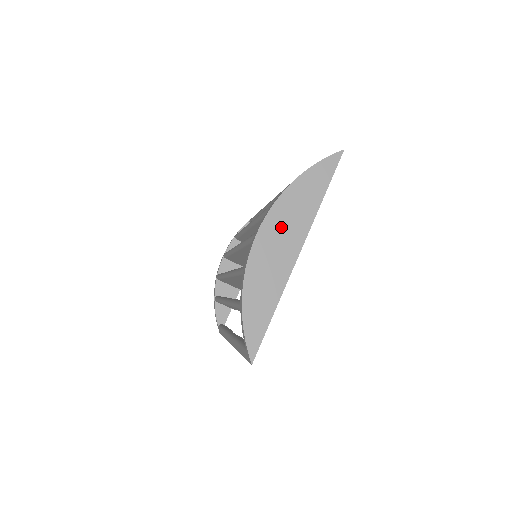
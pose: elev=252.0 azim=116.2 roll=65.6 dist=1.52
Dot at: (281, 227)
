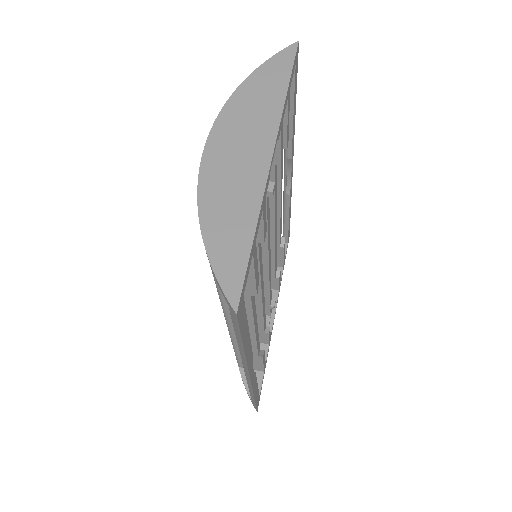
Dot at: (238, 130)
